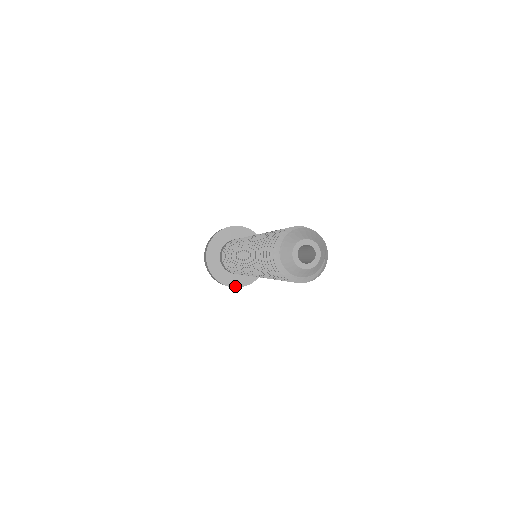
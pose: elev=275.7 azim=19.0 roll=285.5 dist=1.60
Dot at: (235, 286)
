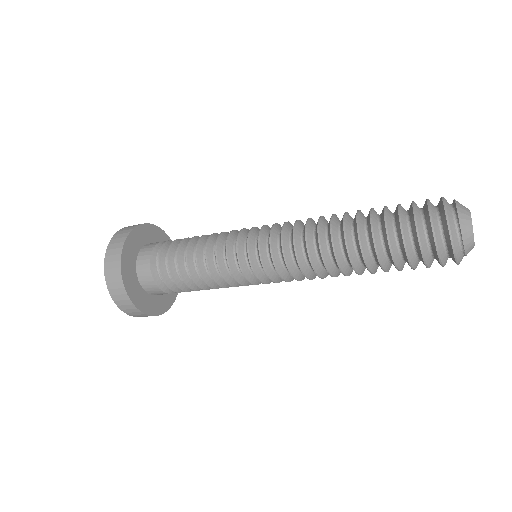
Dot at: (134, 302)
